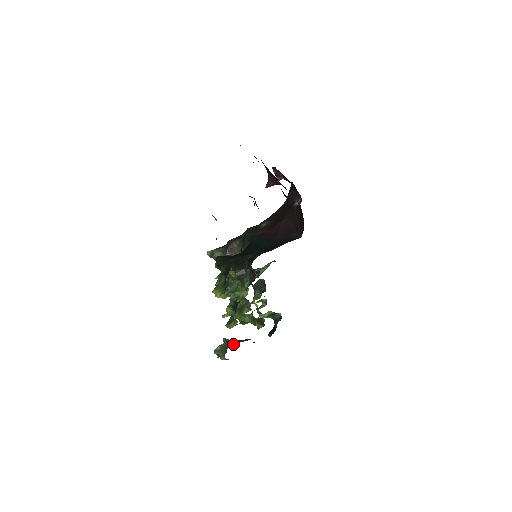
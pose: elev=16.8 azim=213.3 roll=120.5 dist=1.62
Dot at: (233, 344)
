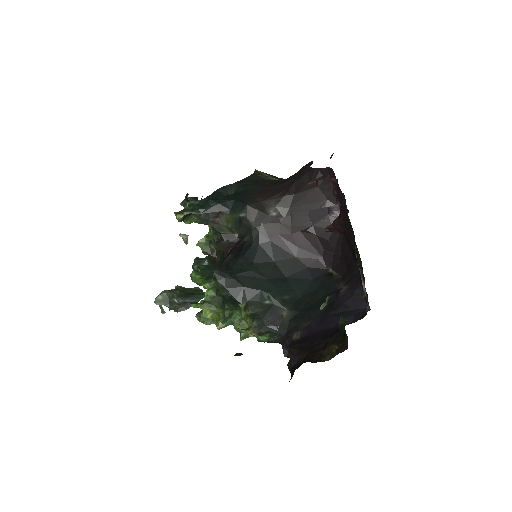
Dot at: (186, 308)
